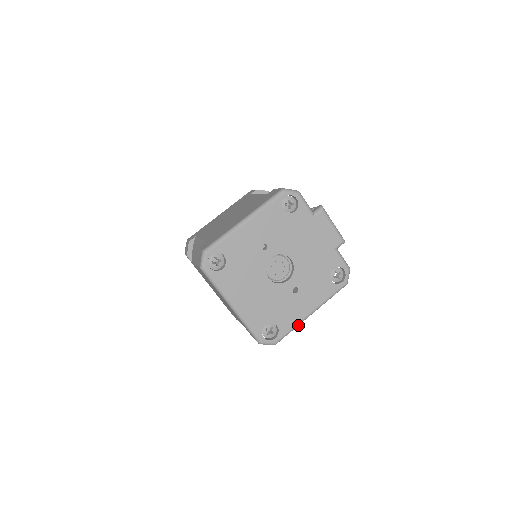
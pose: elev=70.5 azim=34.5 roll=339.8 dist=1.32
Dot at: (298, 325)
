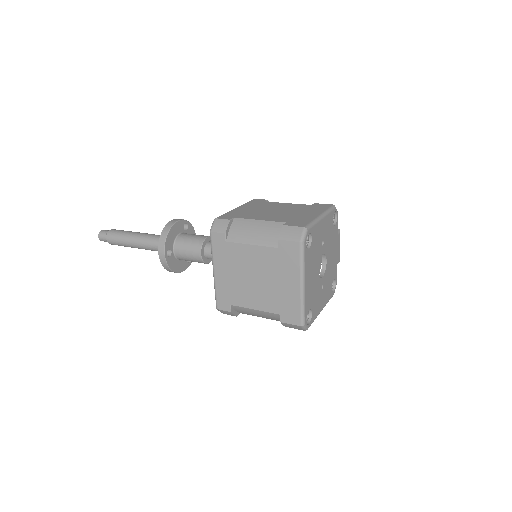
Dot at: (315, 318)
